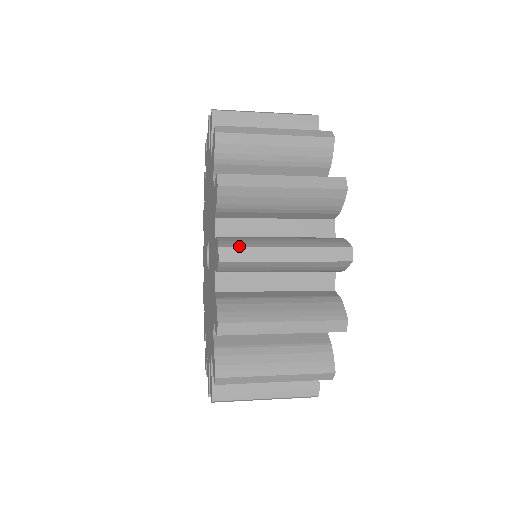
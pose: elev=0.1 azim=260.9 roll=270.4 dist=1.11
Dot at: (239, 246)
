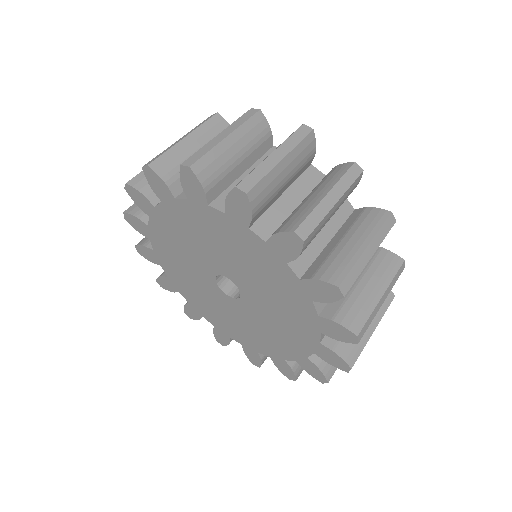
Dot at: occluded
